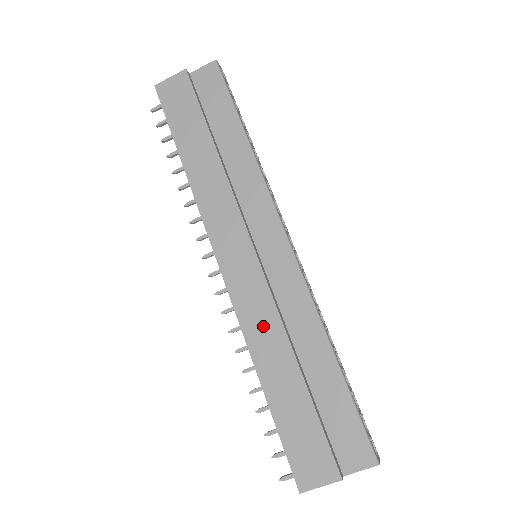
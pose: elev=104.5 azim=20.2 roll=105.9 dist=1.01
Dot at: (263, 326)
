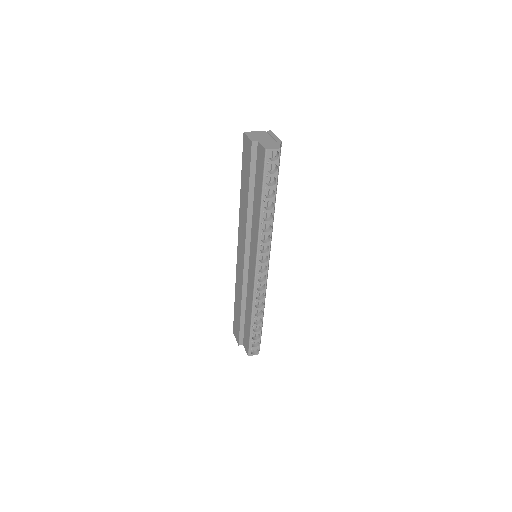
Dot at: (239, 285)
